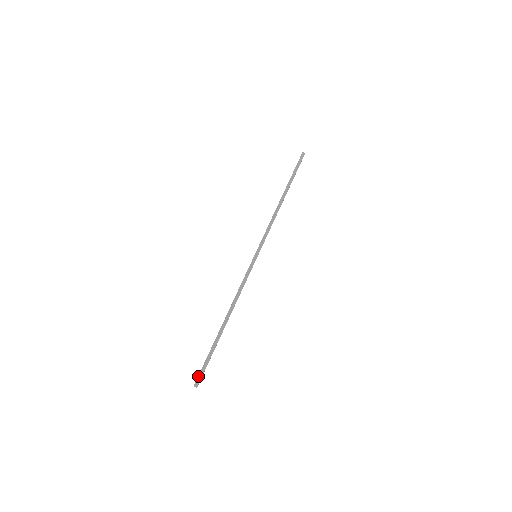
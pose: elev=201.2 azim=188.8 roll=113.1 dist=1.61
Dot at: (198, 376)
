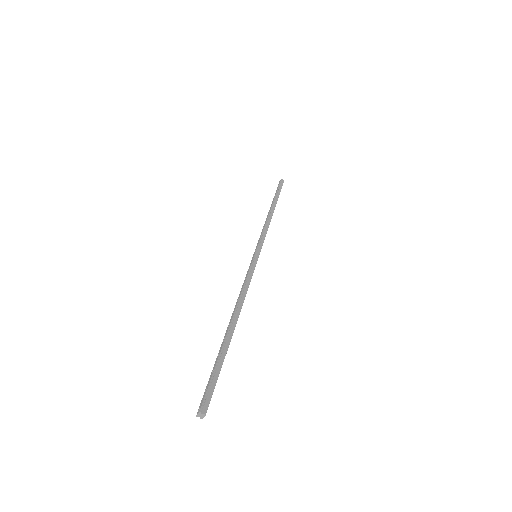
Dot at: (205, 396)
